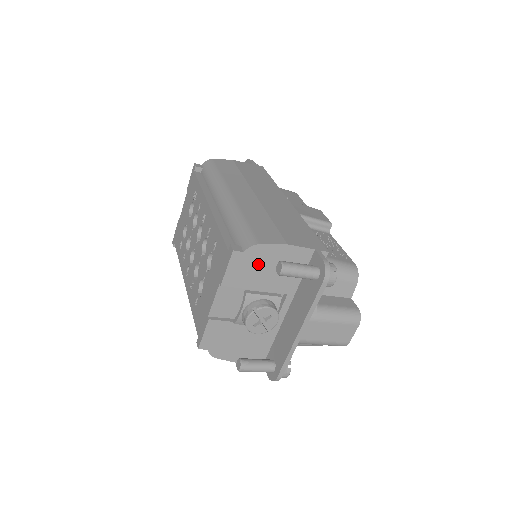
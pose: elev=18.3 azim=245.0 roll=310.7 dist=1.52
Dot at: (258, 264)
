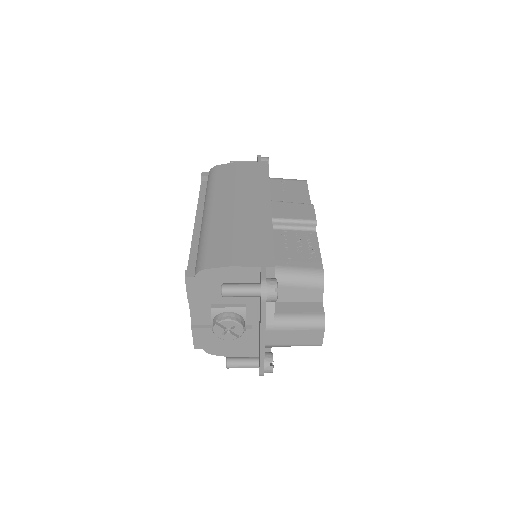
Dot at: (212, 284)
